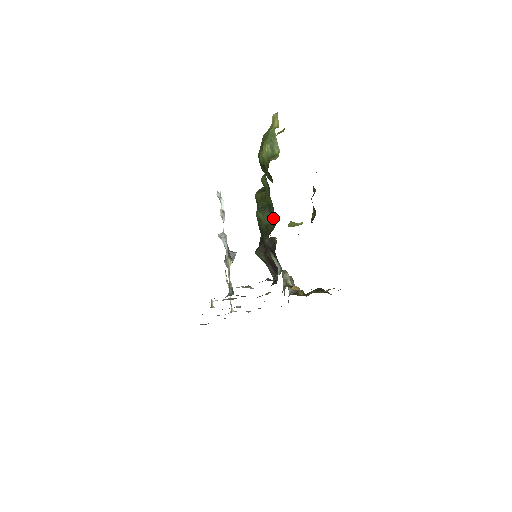
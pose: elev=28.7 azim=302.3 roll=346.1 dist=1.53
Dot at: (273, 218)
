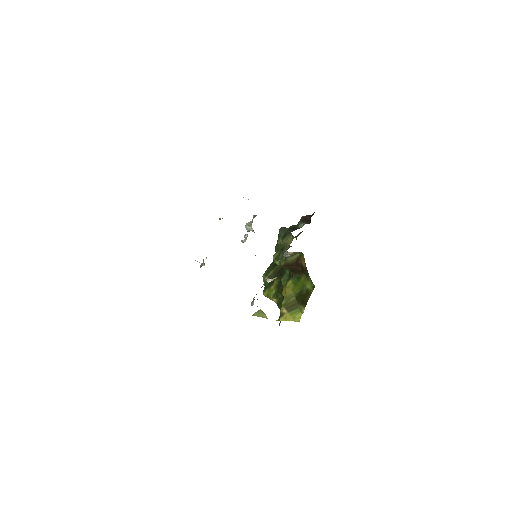
Dot at: occluded
